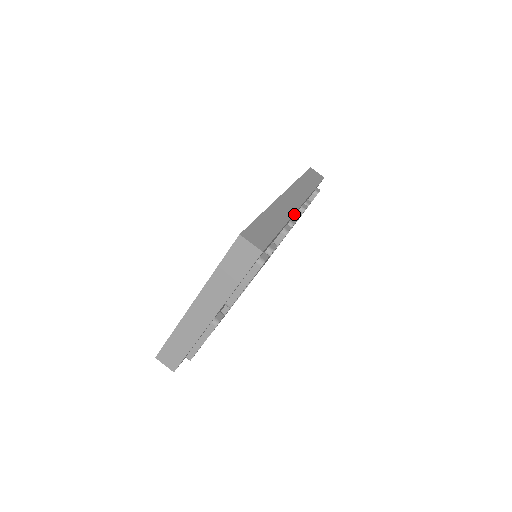
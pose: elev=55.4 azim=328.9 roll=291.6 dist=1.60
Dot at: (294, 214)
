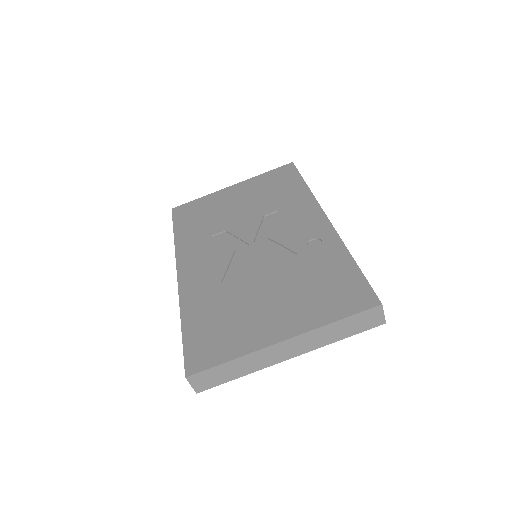
Dot at: occluded
